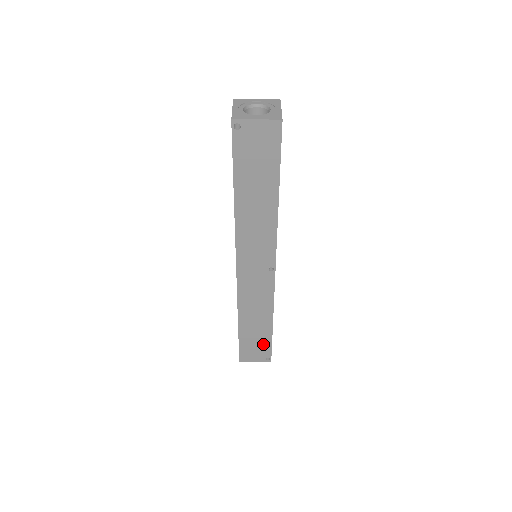
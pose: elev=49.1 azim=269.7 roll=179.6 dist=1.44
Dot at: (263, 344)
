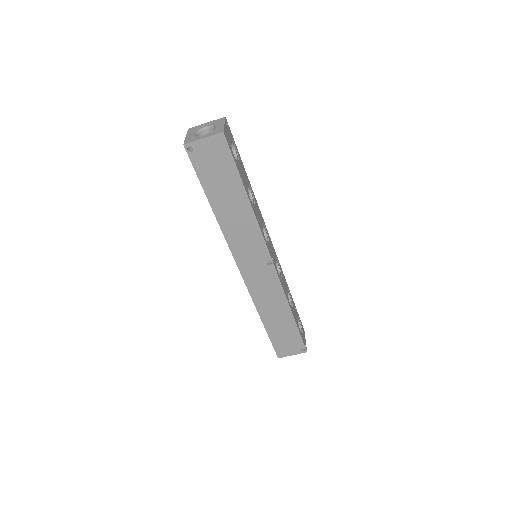
Dot at: (292, 336)
